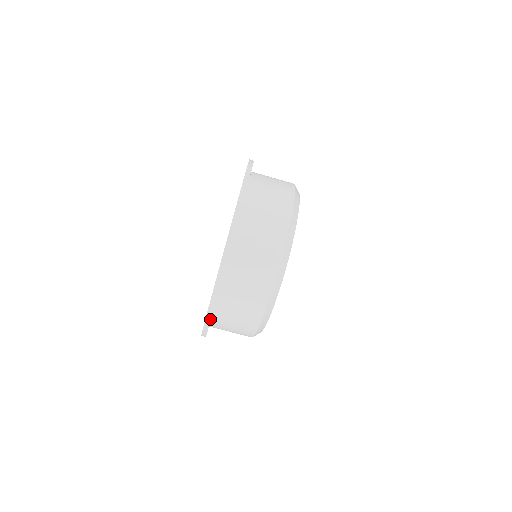
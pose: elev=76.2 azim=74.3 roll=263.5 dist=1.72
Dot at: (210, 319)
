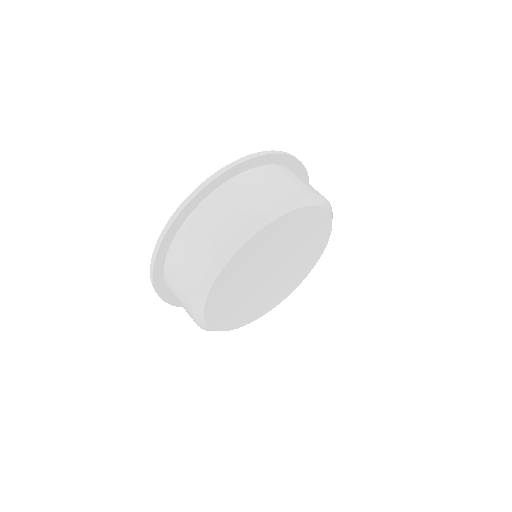
Dot at: (268, 154)
